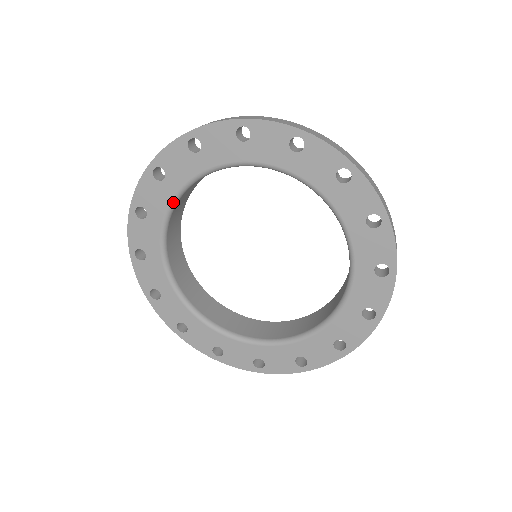
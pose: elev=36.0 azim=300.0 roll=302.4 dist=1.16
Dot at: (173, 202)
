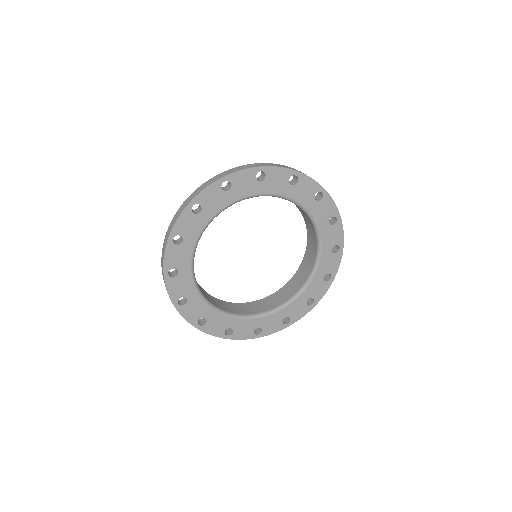
Dot at: (193, 278)
